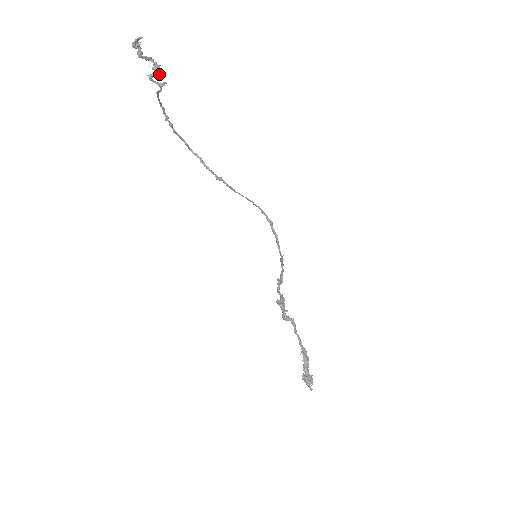
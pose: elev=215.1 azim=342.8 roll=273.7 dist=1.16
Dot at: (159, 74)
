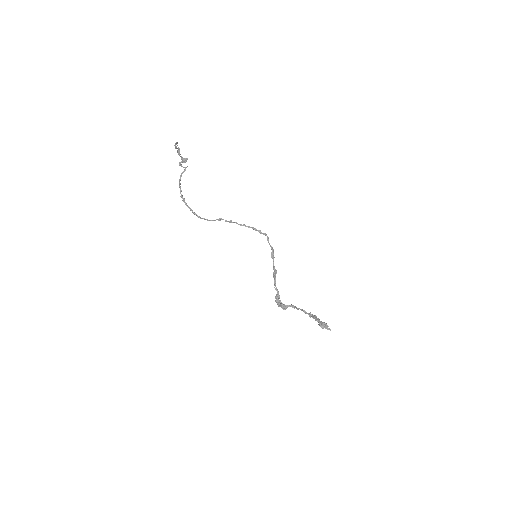
Dot at: (184, 162)
